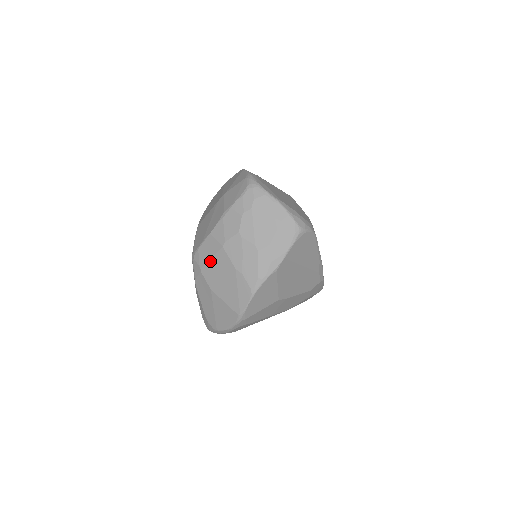
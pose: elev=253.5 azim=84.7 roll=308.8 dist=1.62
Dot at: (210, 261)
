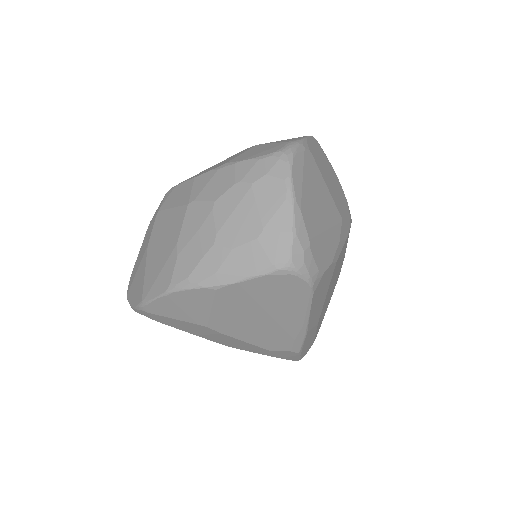
Dot at: (169, 210)
